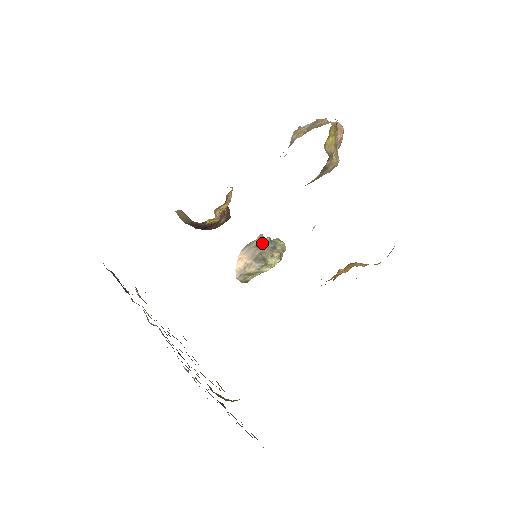
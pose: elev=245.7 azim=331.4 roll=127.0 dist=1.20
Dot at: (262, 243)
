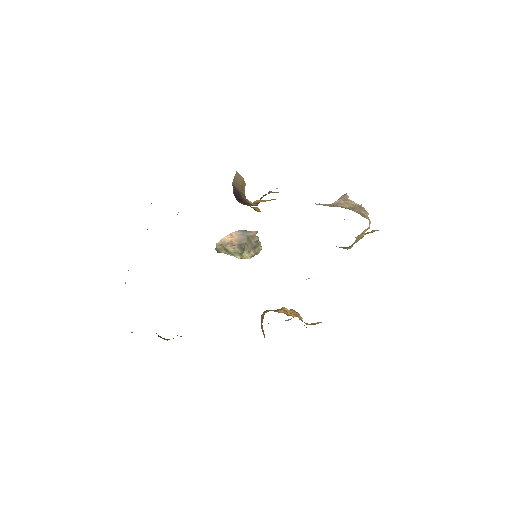
Dot at: (252, 238)
